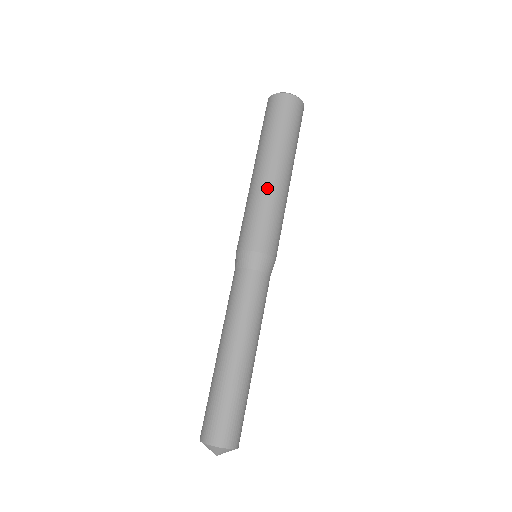
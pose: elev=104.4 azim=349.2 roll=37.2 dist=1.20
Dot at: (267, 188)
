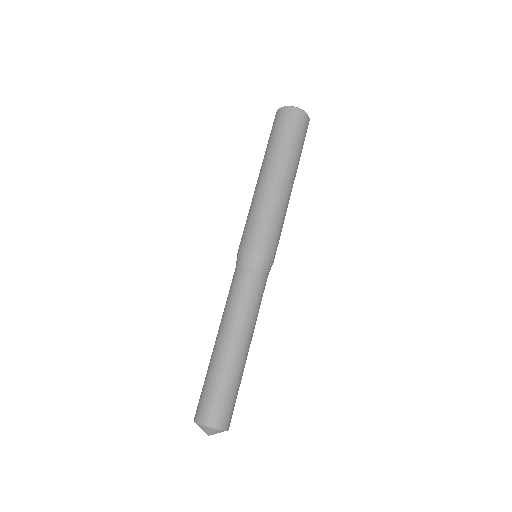
Dot at: (283, 199)
